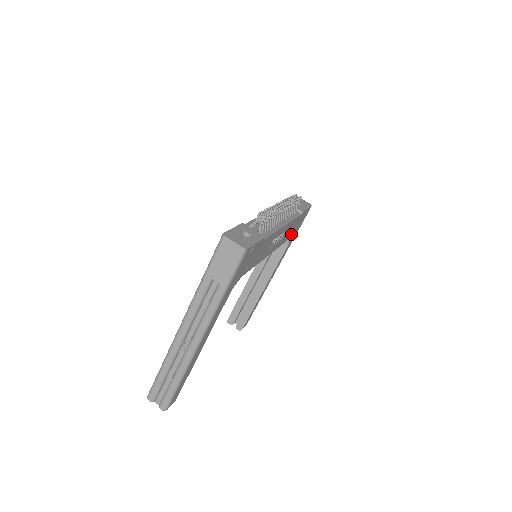
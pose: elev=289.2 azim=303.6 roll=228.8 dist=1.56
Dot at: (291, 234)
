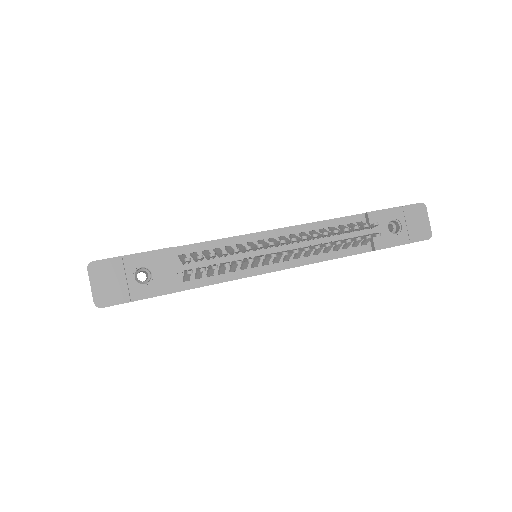
Dot at: occluded
